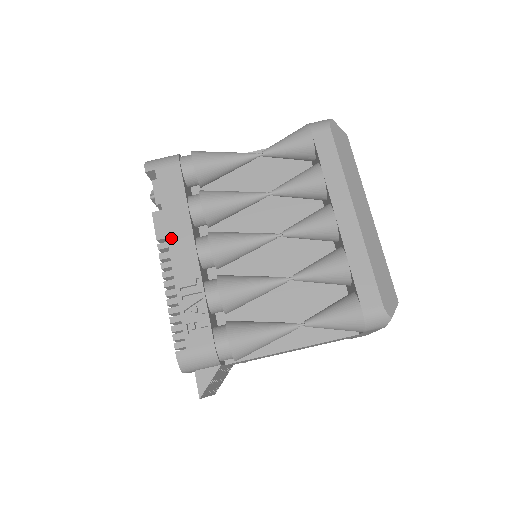
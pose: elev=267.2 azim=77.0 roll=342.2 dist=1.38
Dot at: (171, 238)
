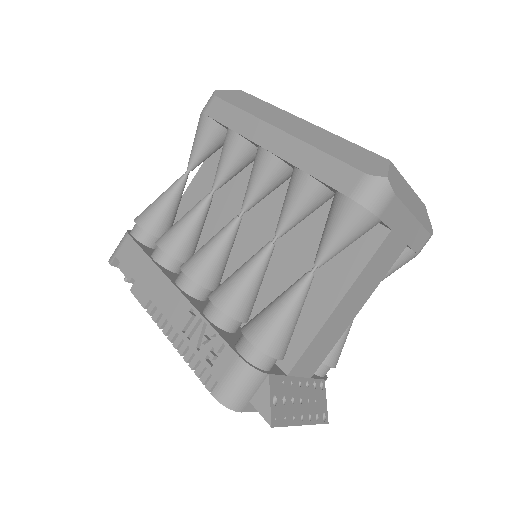
Dot at: (153, 296)
